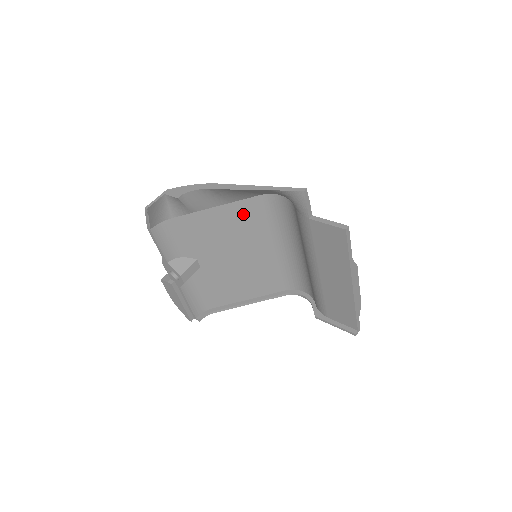
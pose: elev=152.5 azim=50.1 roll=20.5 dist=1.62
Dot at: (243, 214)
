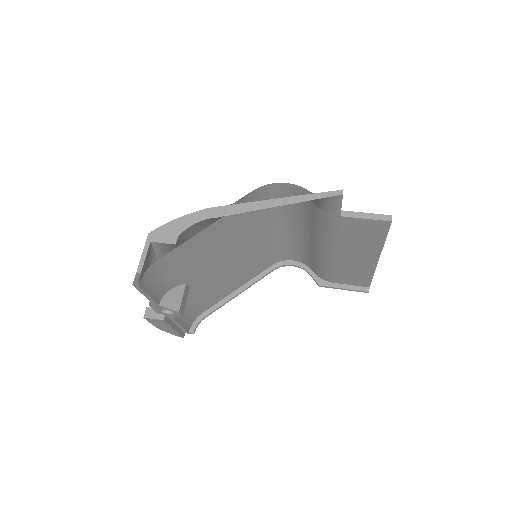
Dot at: (237, 220)
